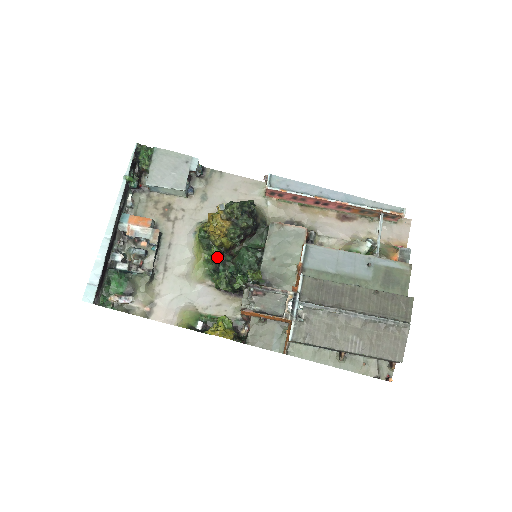
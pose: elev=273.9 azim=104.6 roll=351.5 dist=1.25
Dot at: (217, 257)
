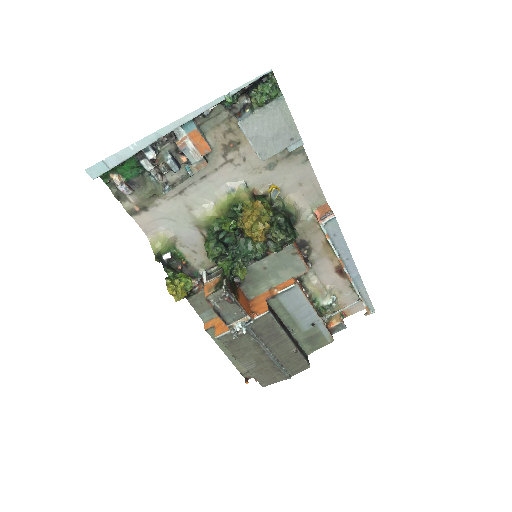
Dot at: (229, 229)
